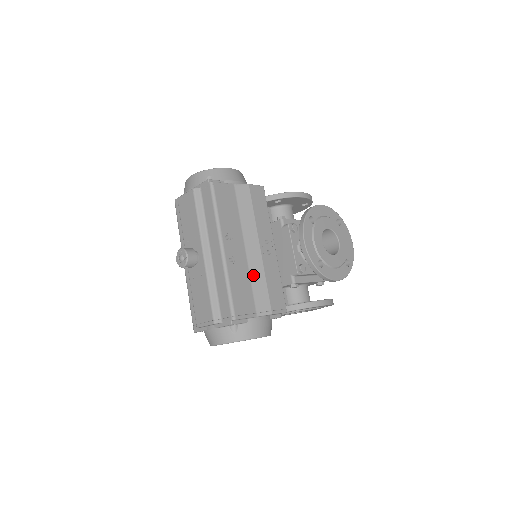
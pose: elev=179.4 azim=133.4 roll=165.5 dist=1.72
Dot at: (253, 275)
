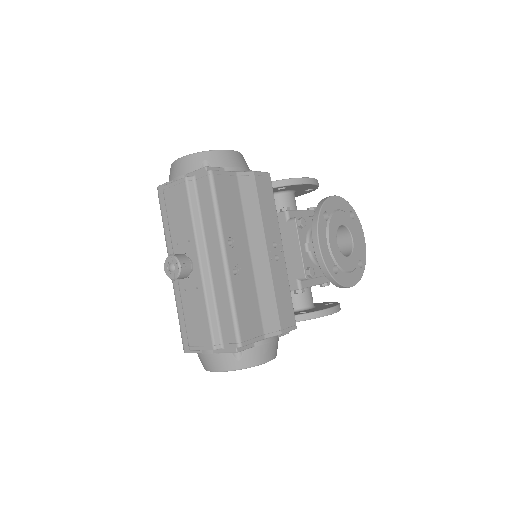
Dot at: (260, 288)
